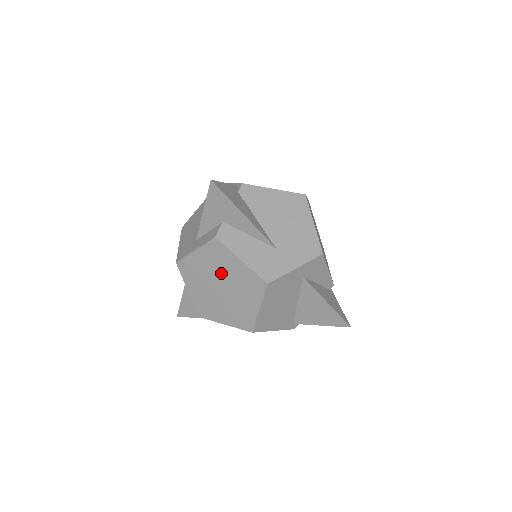
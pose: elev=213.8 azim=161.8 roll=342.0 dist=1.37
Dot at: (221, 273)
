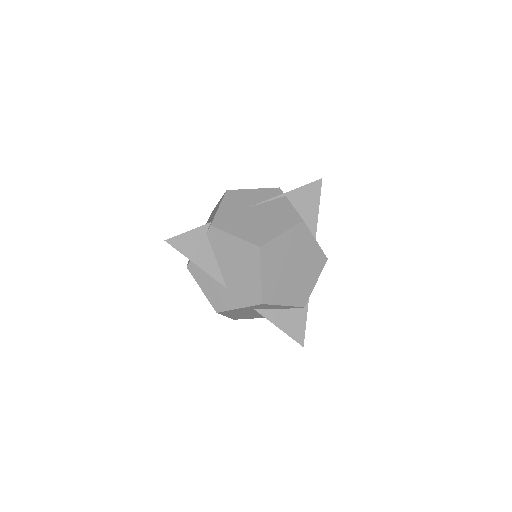
Dot at: occluded
